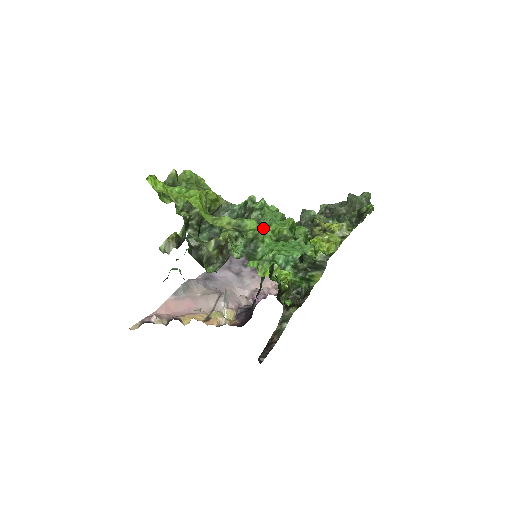
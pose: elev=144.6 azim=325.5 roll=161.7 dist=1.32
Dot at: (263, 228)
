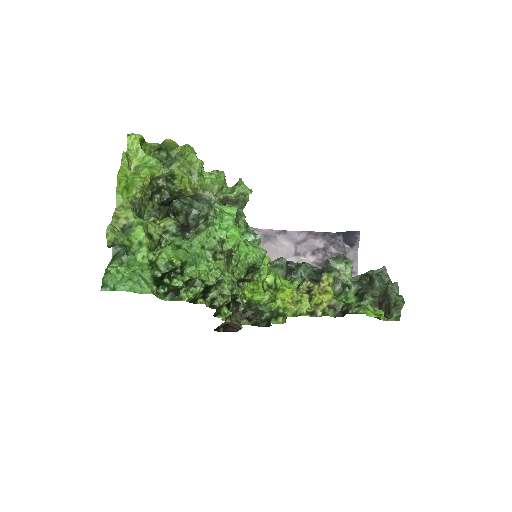
Dot at: (171, 243)
